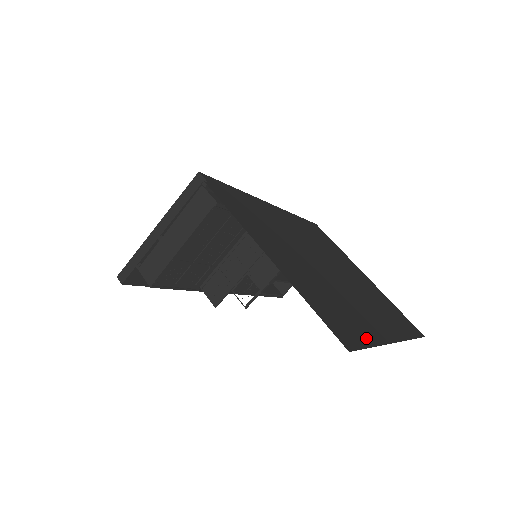
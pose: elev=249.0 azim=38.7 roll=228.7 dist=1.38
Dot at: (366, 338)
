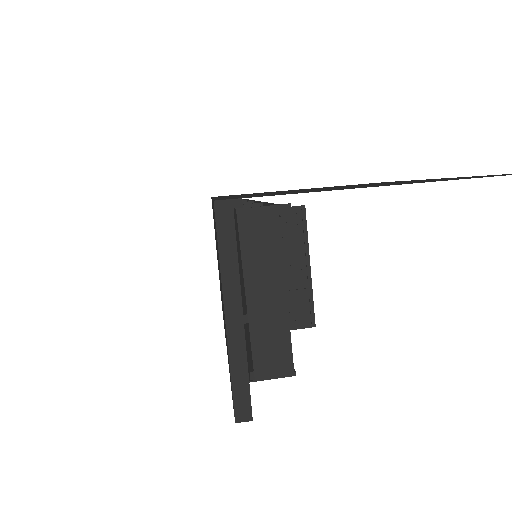
Dot at: occluded
